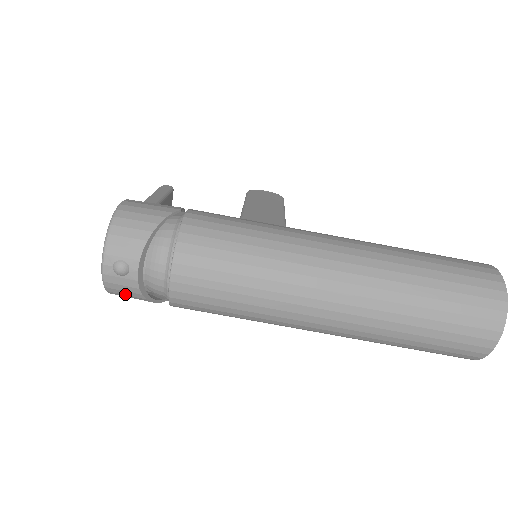
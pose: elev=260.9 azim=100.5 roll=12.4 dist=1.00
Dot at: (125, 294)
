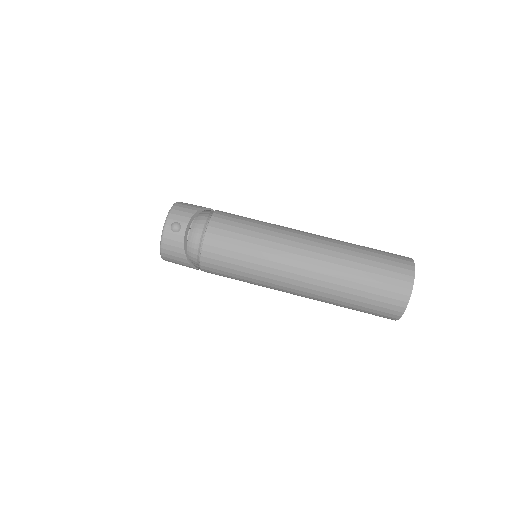
Dot at: (173, 250)
